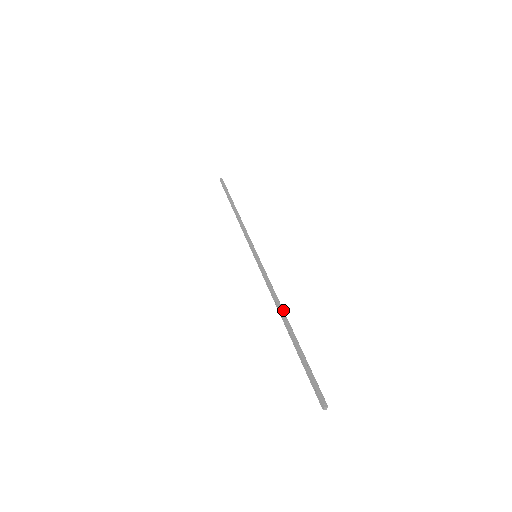
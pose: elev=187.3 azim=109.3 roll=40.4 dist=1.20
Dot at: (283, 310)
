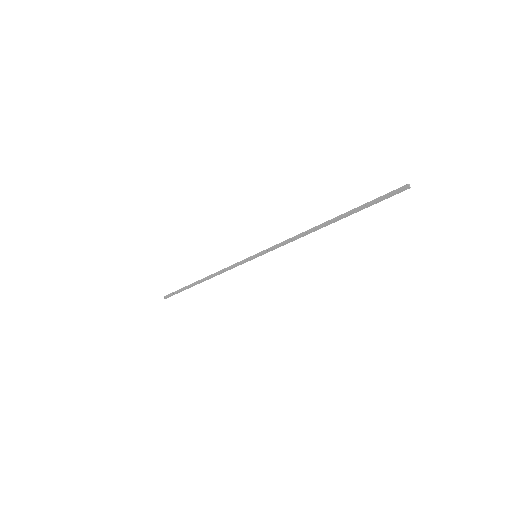
Dot at: (316, 227)
